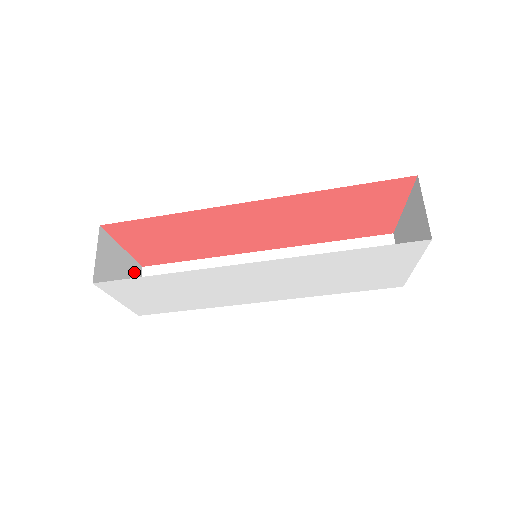
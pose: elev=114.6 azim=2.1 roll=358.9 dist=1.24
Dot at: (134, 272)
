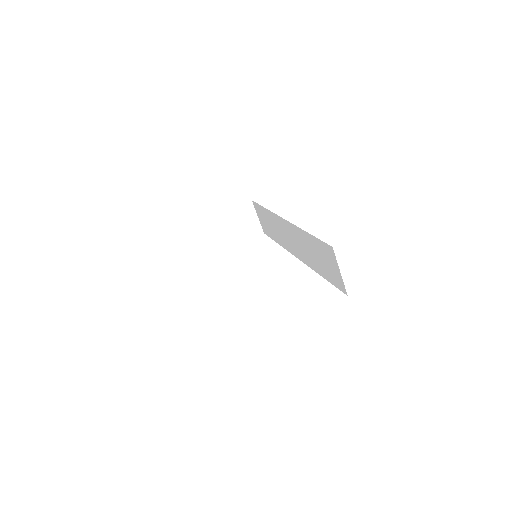
Dot at: (244, 213)
